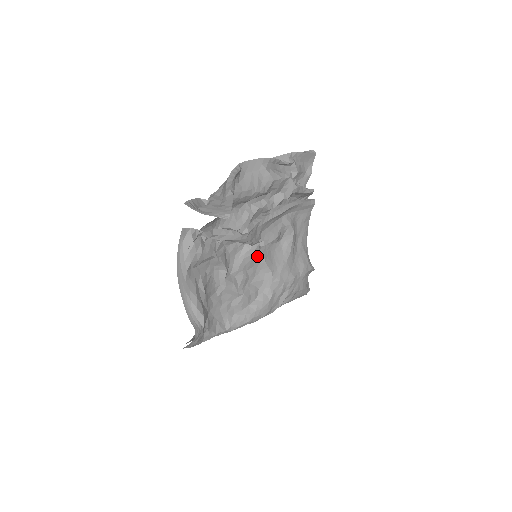
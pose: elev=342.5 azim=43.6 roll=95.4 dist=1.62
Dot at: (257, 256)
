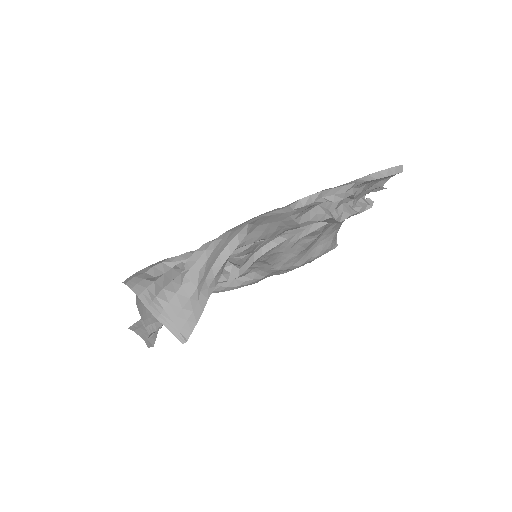
Dot at: occluded
